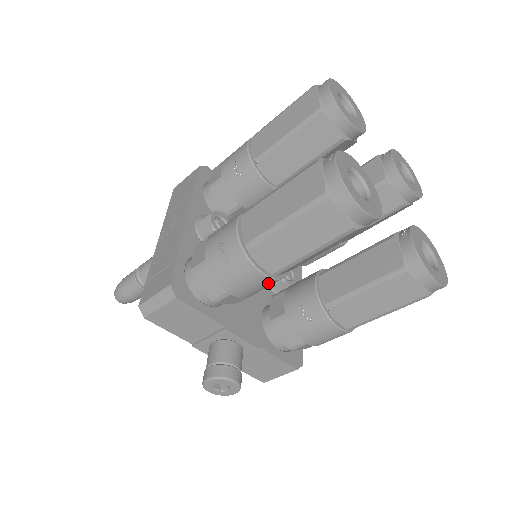
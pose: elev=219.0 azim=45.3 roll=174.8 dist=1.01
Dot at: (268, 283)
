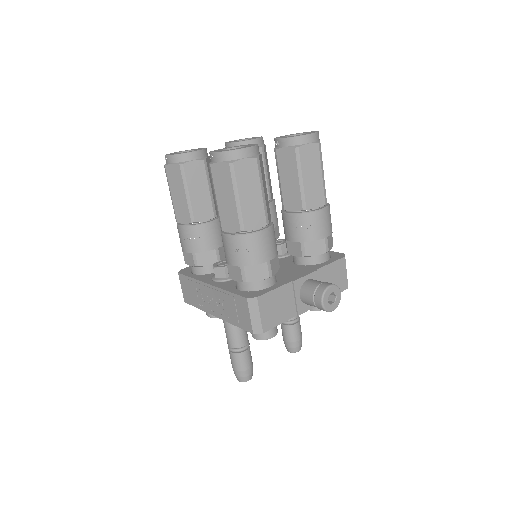
Dot at: (272, 233)
